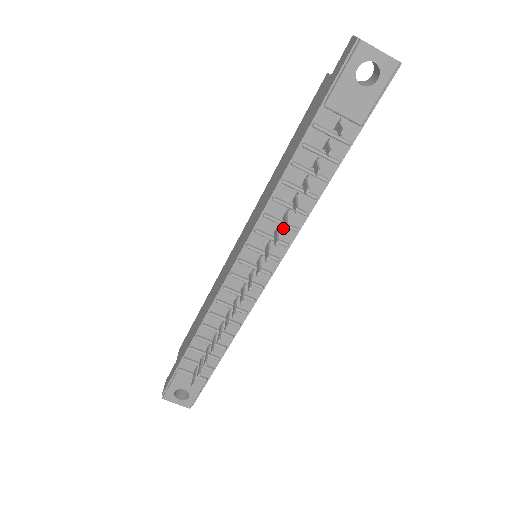
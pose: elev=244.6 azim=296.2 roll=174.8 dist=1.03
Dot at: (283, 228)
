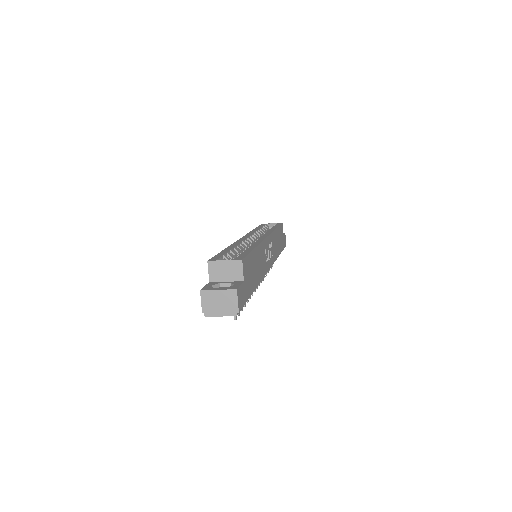
Dot at: occluded
